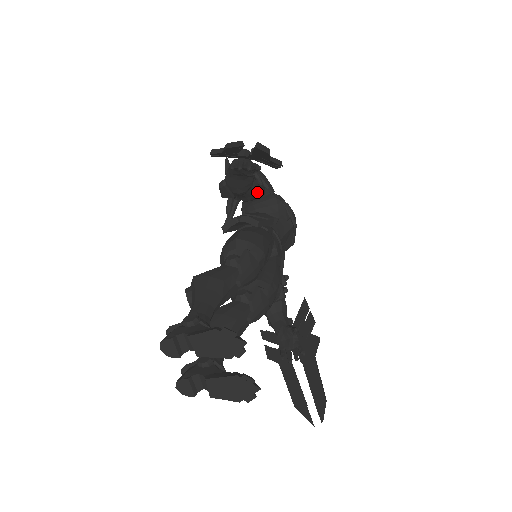
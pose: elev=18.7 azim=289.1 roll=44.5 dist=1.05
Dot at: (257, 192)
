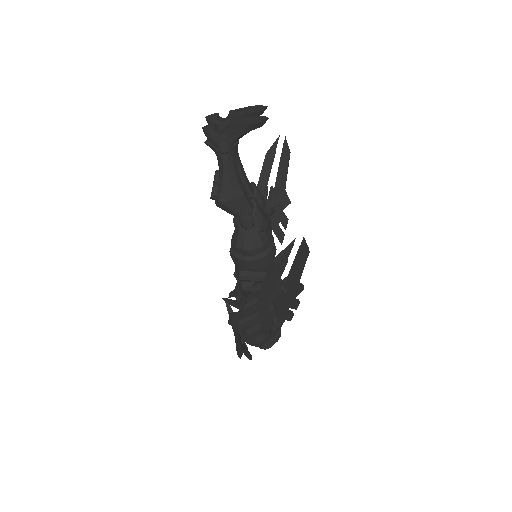
Dot at: occluded
